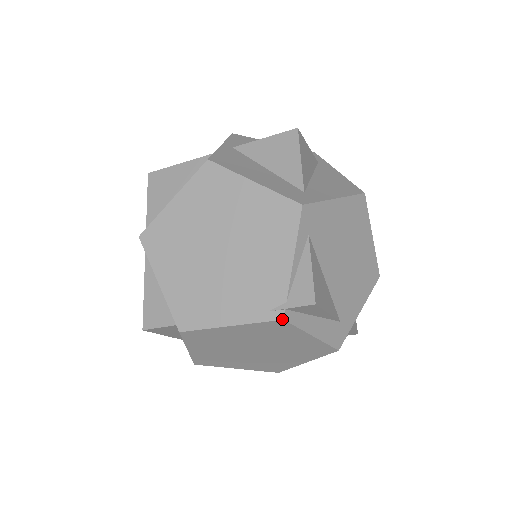
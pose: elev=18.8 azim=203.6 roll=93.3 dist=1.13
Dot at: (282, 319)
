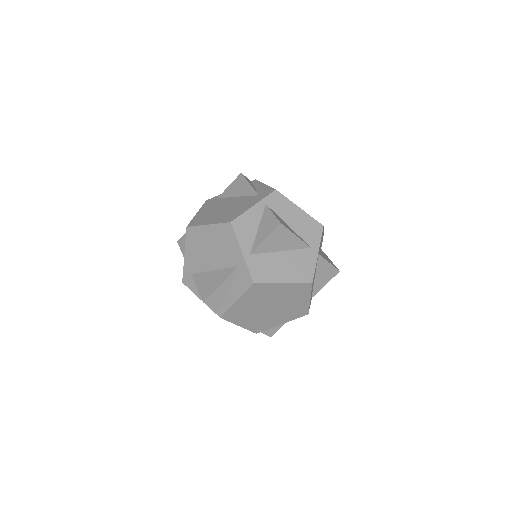
Dot at: occluded
